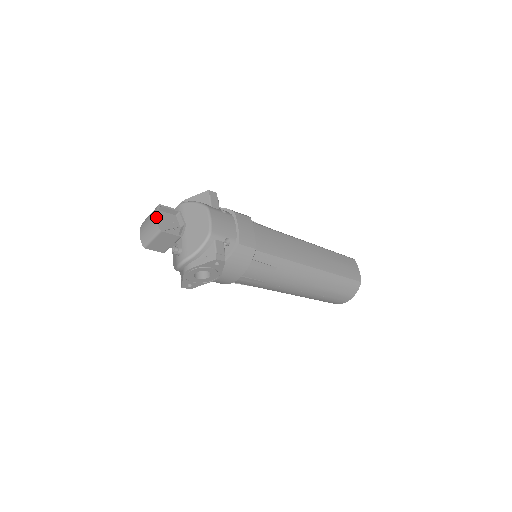
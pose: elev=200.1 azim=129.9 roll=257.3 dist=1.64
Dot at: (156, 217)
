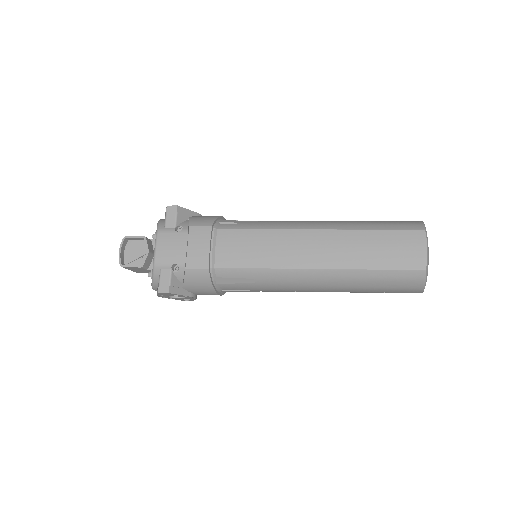
Dot at: (119, 253)
